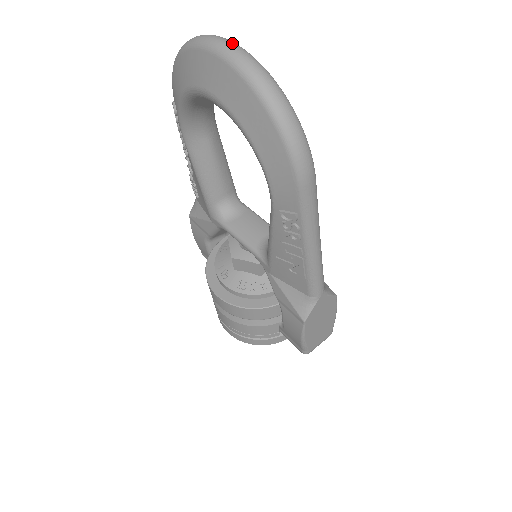
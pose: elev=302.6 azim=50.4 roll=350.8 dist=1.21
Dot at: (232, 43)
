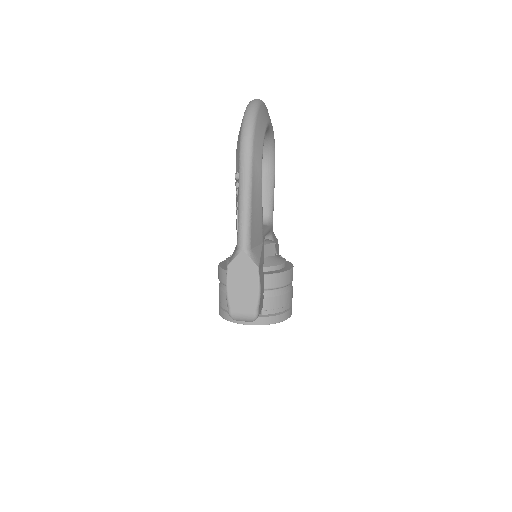
Dot at: (259, 99)
